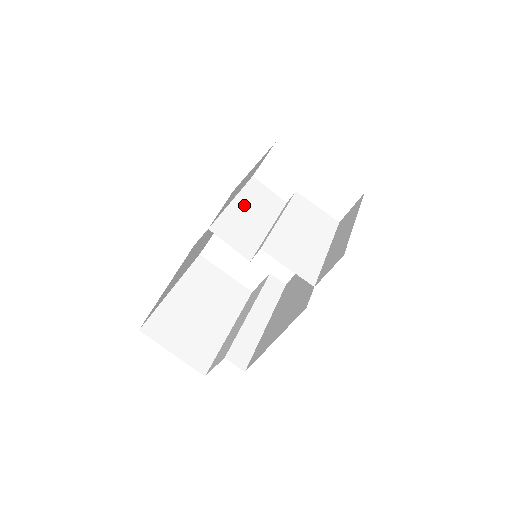
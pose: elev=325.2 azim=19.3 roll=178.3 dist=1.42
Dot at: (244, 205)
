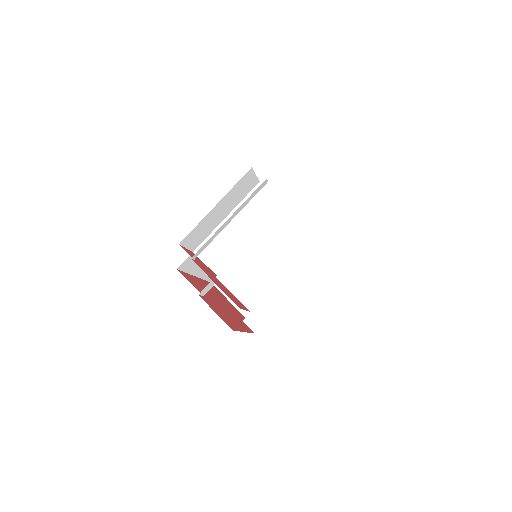
Dot at: (236, 220)
